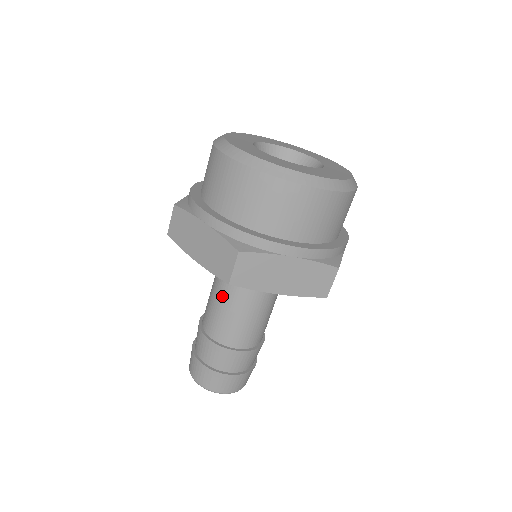
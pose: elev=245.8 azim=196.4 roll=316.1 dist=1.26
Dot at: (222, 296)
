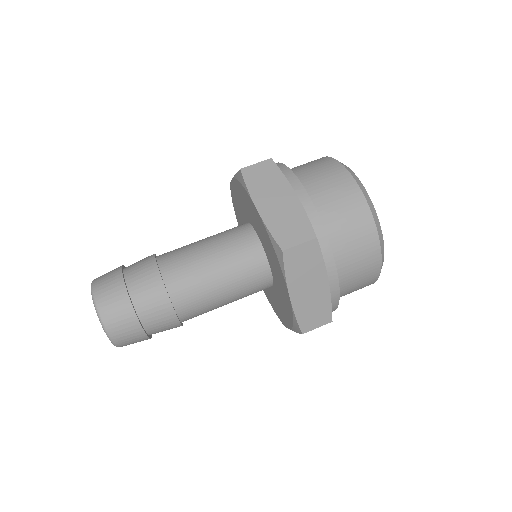
Dot at: (215, 255)
